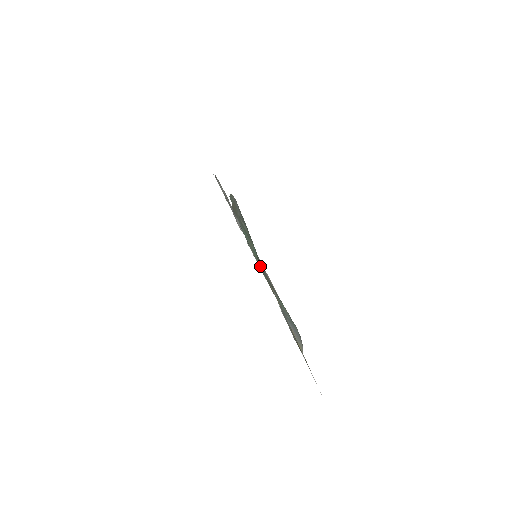
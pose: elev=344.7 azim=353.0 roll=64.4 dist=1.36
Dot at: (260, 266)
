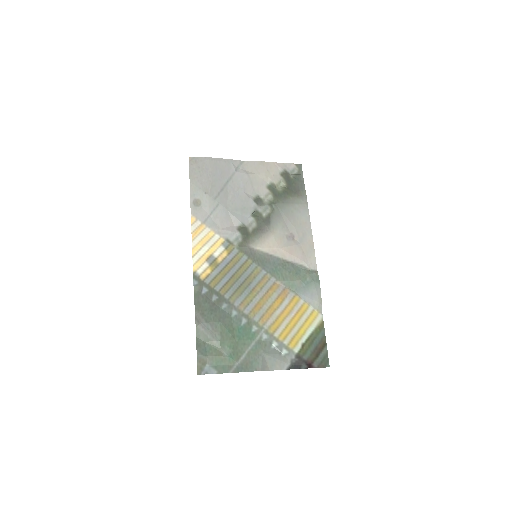
Dot at: (241, 354)
